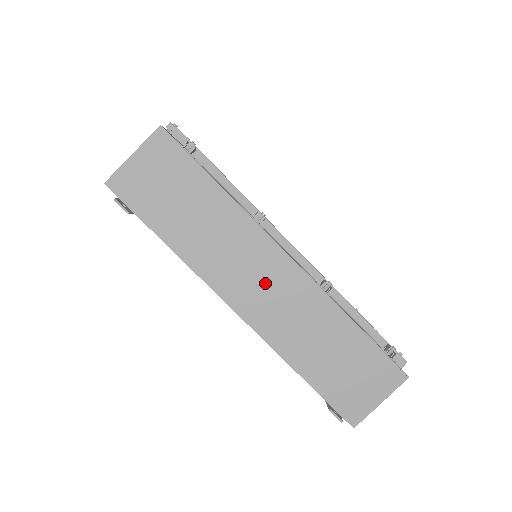
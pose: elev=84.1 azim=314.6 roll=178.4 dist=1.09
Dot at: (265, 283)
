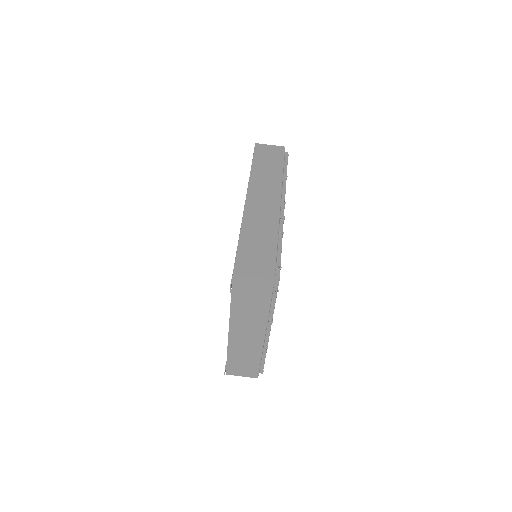
Dot at: (248, 334)
